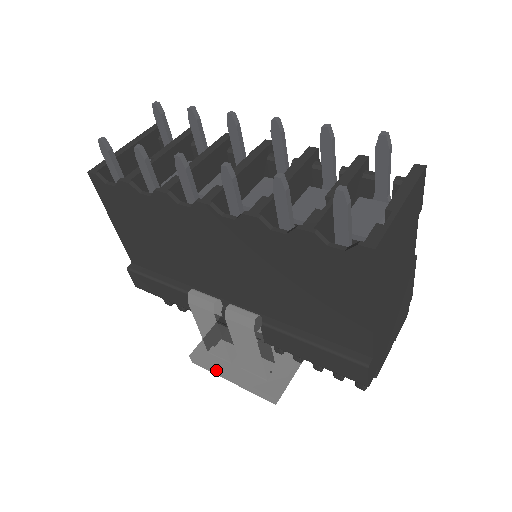
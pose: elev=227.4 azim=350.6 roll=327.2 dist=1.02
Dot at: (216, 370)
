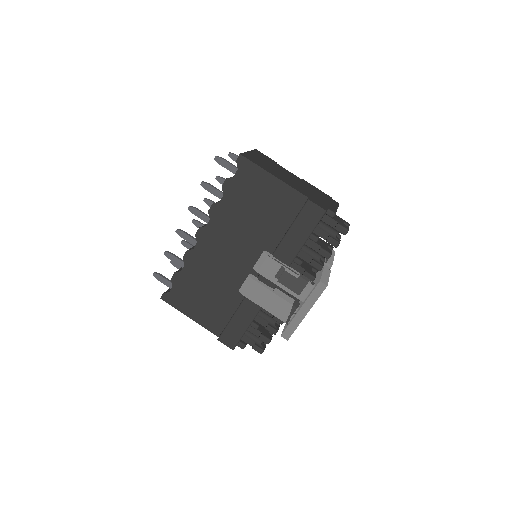
Dot at: (294, 319)
